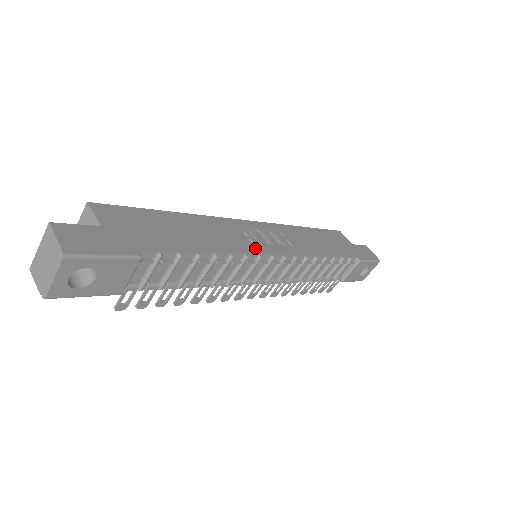
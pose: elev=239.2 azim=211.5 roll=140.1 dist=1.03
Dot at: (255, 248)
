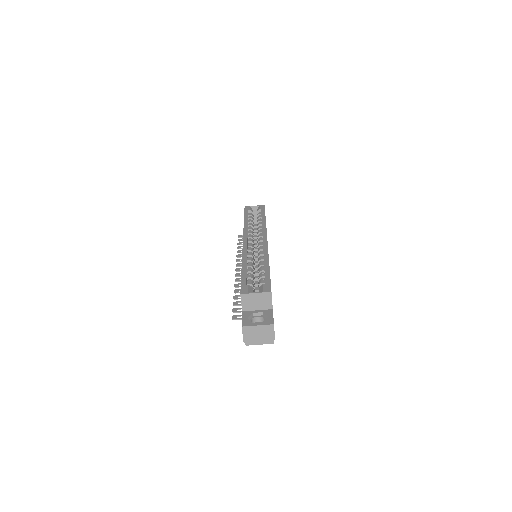
Dot at: occluded
